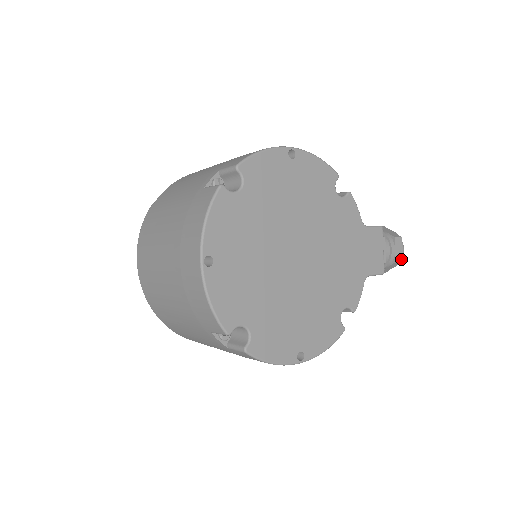
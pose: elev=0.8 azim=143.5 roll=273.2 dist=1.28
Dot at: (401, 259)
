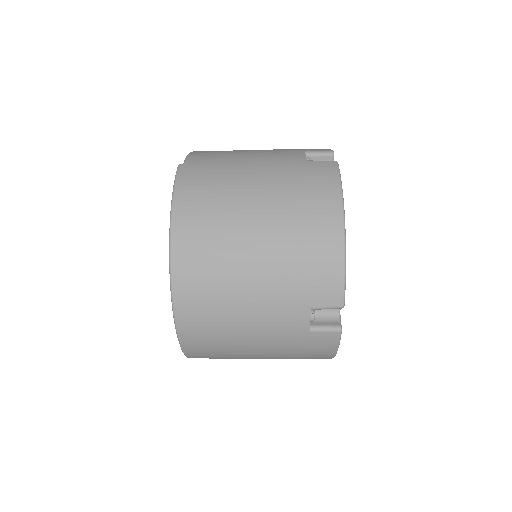
Dot at: occluded
